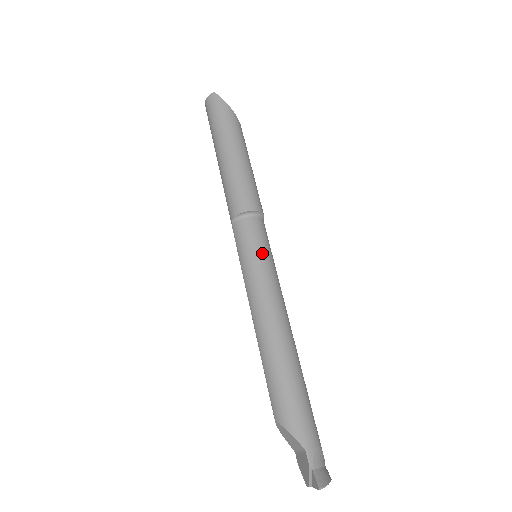
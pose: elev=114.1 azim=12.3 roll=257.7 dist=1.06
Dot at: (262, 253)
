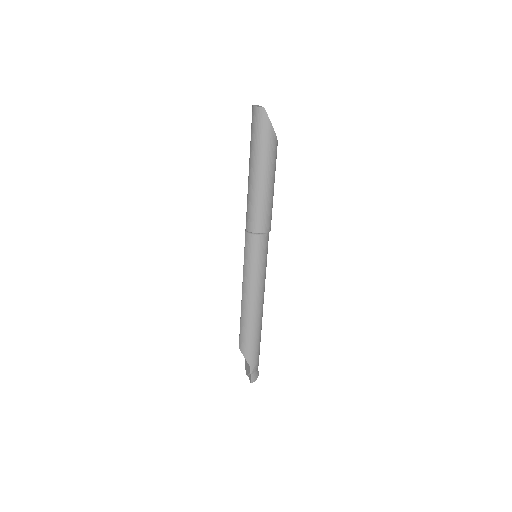
Dot at: (260, 262)
